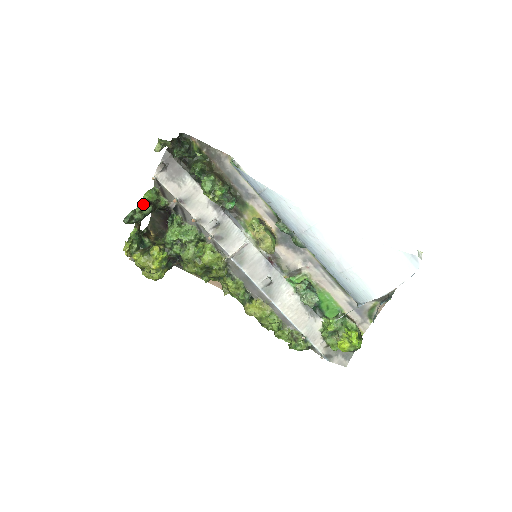
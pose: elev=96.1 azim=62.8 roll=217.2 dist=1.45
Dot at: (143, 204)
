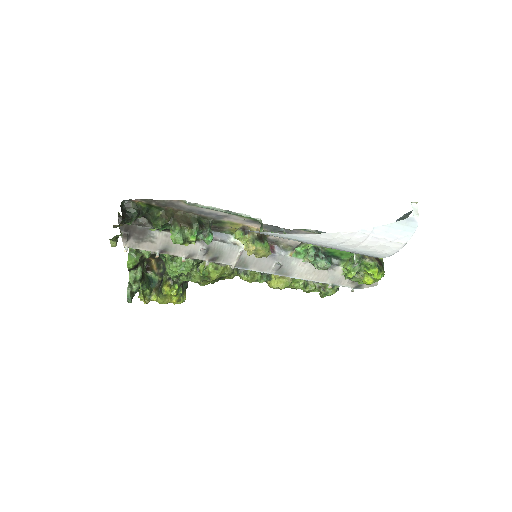
Dot at: (132, 271)
